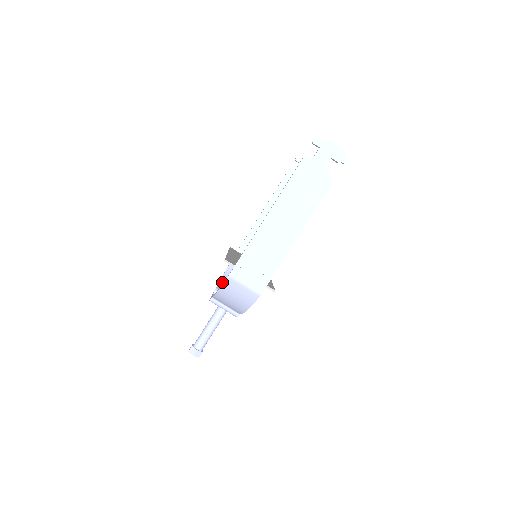
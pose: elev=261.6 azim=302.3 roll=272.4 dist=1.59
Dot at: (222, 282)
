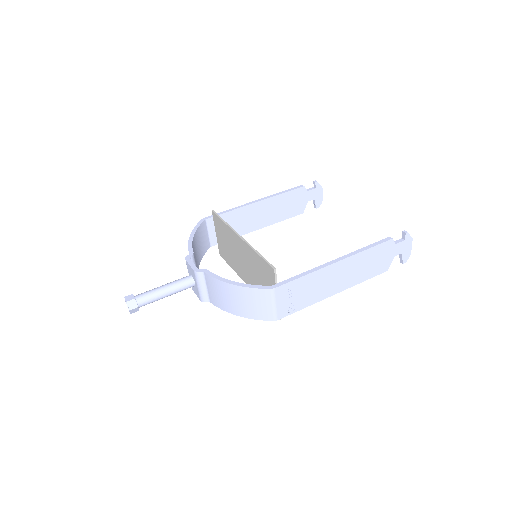
Dot at: (193, 245)
